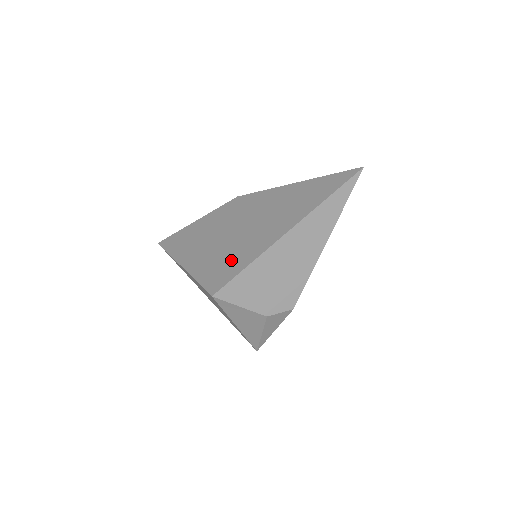
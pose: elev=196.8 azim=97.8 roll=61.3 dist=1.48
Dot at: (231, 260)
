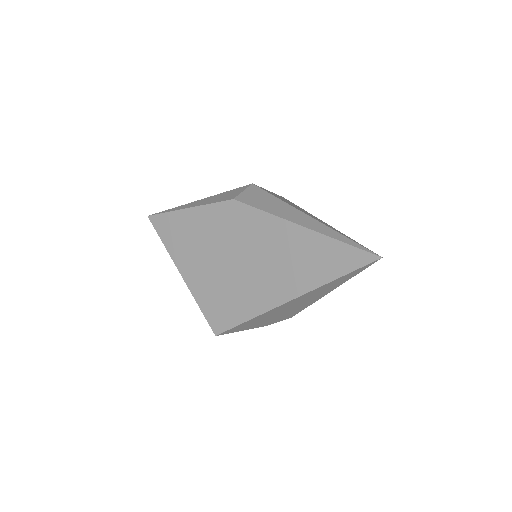
Dot at: (231, 302)
